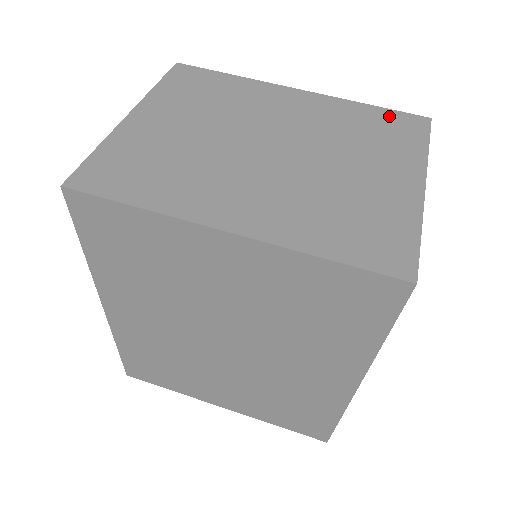
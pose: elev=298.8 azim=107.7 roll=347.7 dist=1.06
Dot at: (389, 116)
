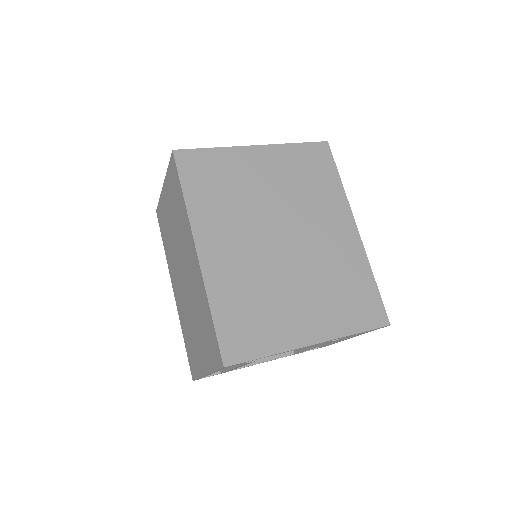
Dot at: occluded
